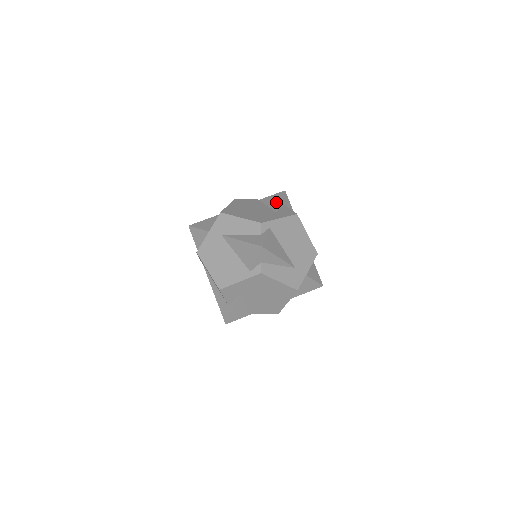
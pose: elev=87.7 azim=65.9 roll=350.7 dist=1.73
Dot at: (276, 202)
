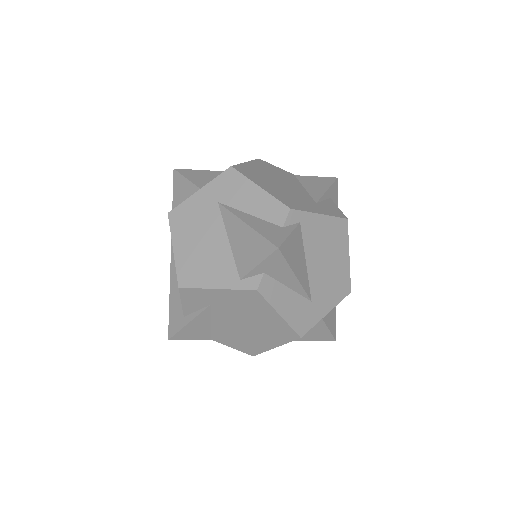
Dot at: (320, 188)
